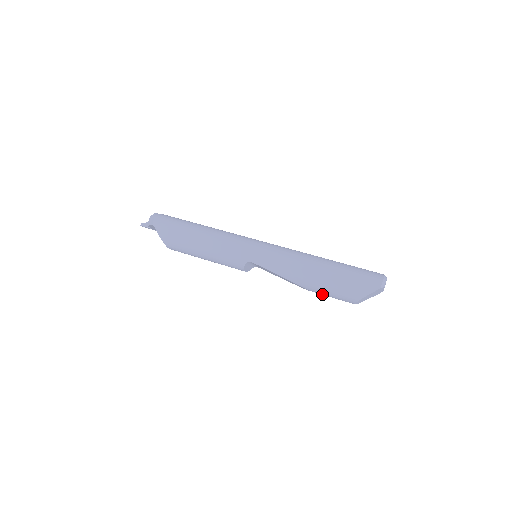
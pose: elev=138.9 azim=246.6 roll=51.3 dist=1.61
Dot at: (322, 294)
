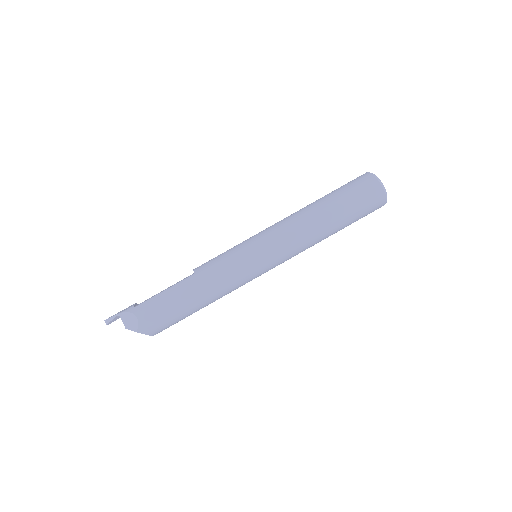
Dot at: occluded
